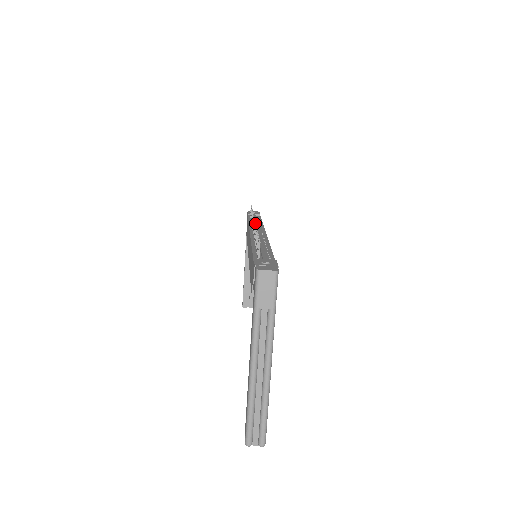
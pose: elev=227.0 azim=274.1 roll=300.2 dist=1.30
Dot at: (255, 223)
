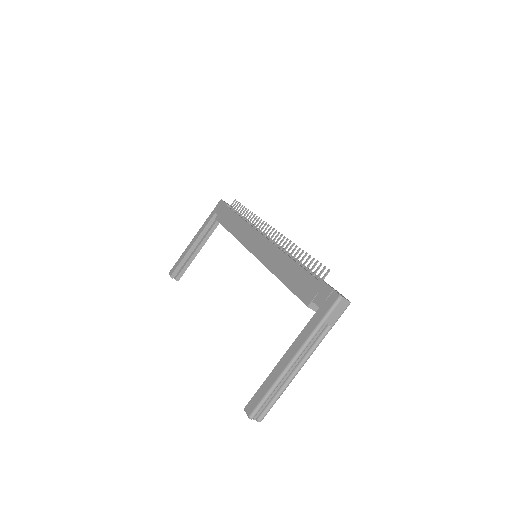
Dot at: occluded
